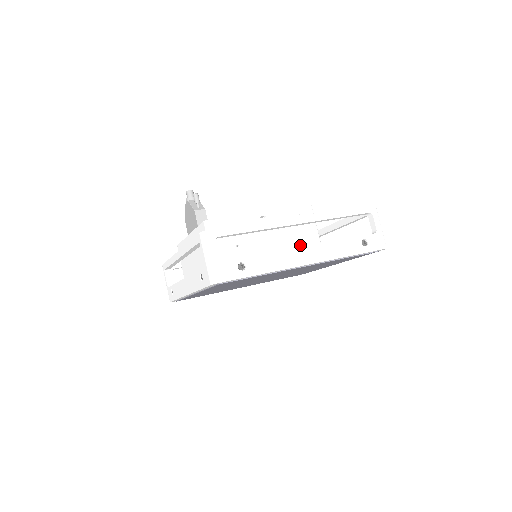
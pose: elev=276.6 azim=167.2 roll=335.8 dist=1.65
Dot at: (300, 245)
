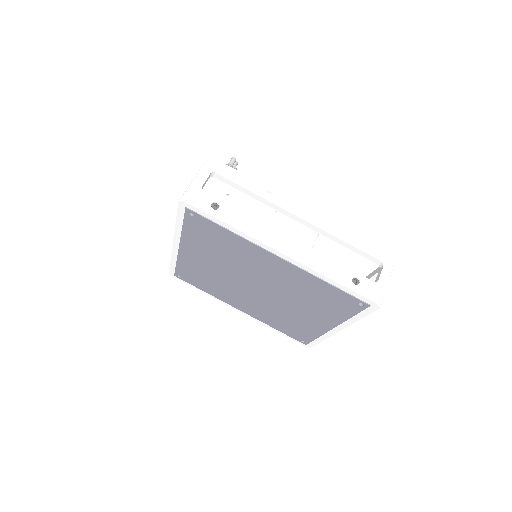
Dot at: occluded
